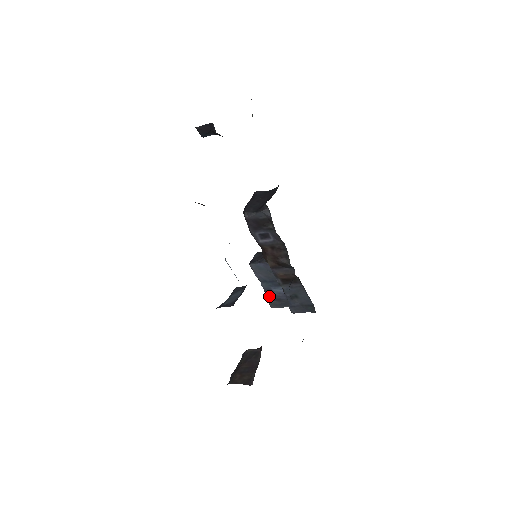
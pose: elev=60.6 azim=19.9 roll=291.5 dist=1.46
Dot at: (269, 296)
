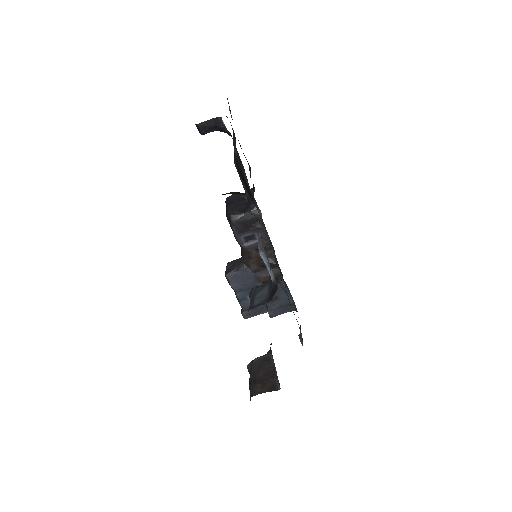
Dot at: (244, 306)
